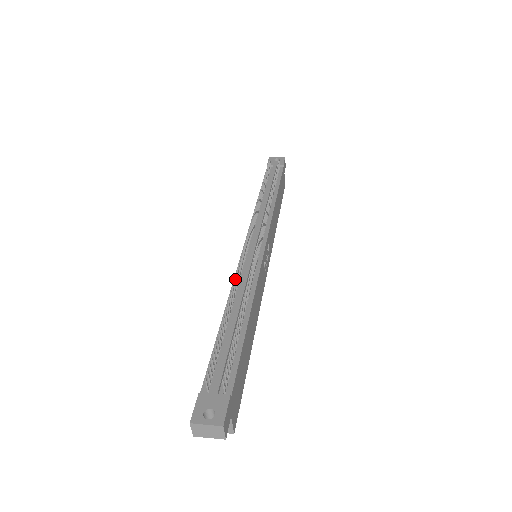
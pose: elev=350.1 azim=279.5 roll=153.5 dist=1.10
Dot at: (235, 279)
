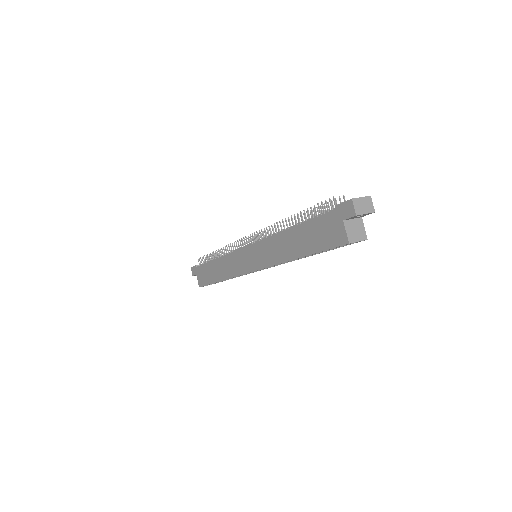
Dot at: (274, 224)
